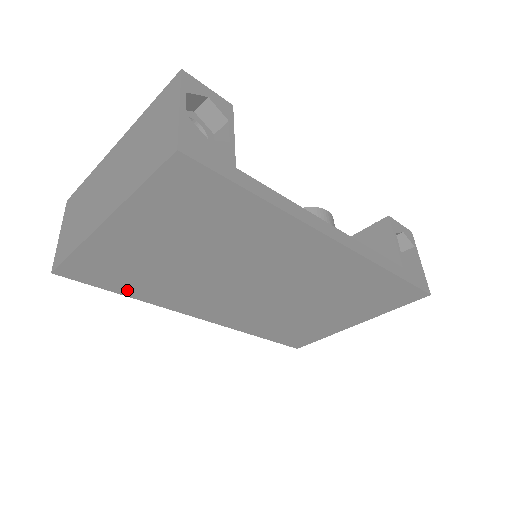
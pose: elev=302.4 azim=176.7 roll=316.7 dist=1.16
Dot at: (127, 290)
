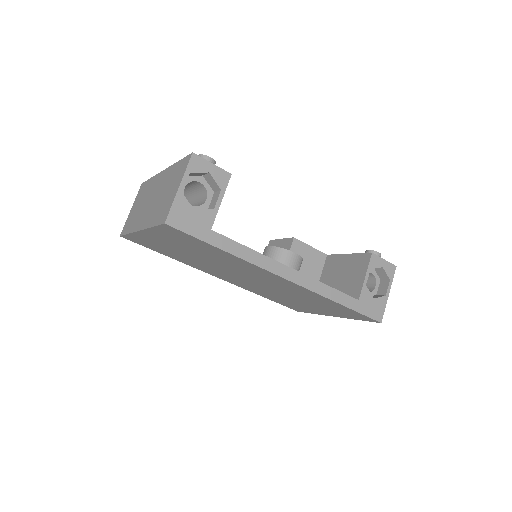
Dot at: (166, 254)
